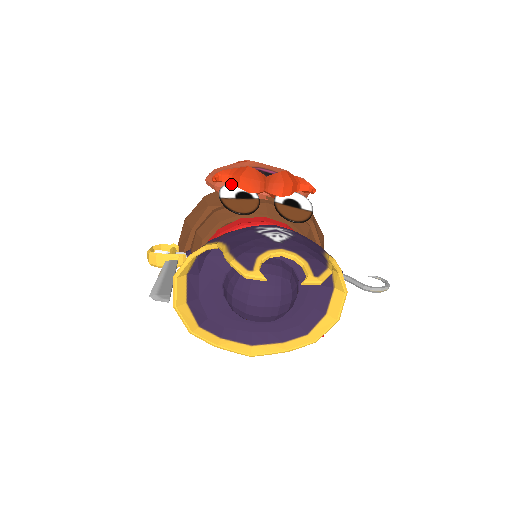
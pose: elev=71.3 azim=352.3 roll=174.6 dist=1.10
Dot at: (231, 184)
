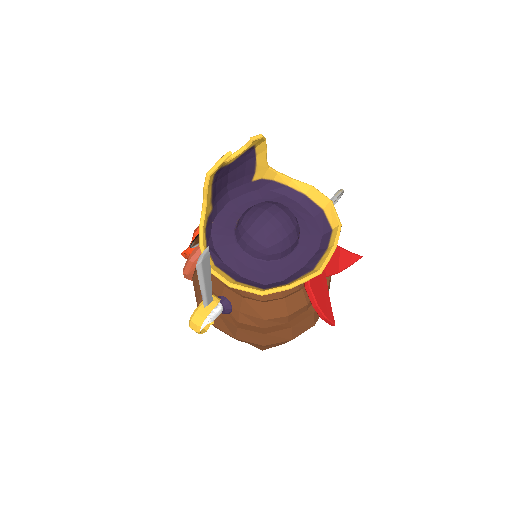
Dot at: occluded
